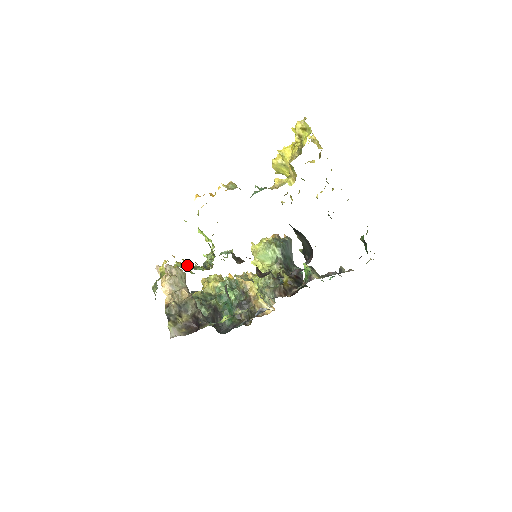
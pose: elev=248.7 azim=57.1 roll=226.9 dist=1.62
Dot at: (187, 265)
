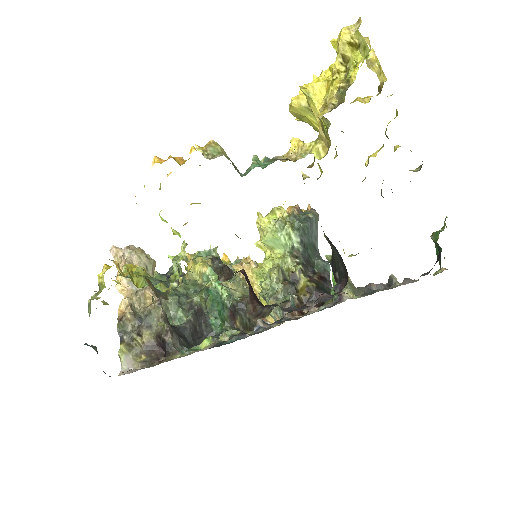
Dot at: (137, 279)
